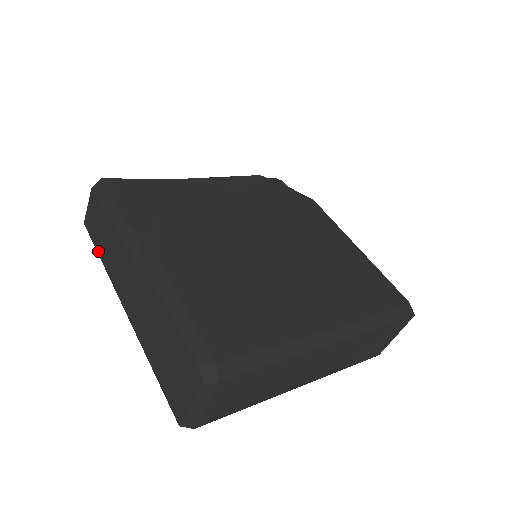
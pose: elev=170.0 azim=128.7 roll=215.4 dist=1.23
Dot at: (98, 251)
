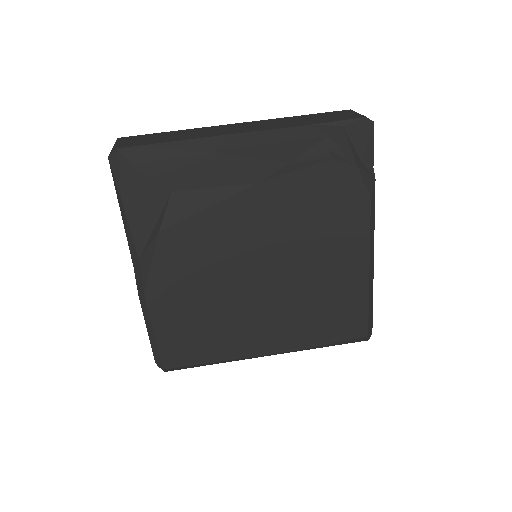
Dot at: occluded
